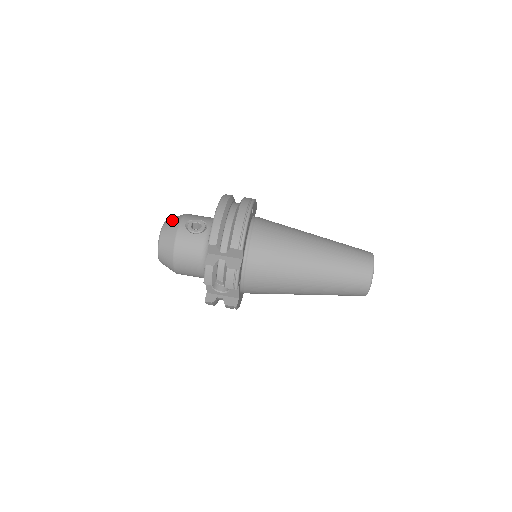
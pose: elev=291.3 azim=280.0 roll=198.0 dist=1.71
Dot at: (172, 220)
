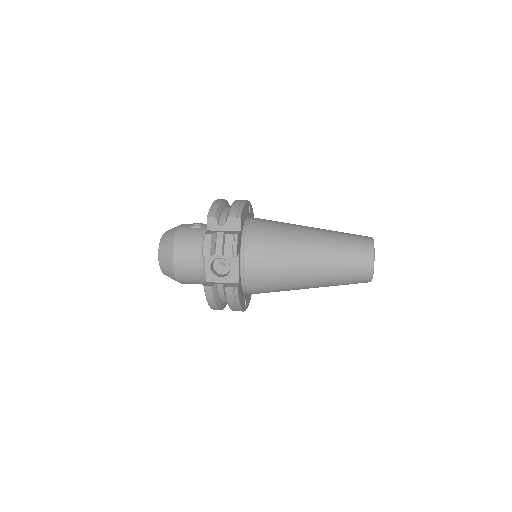
Dot at: occluded
